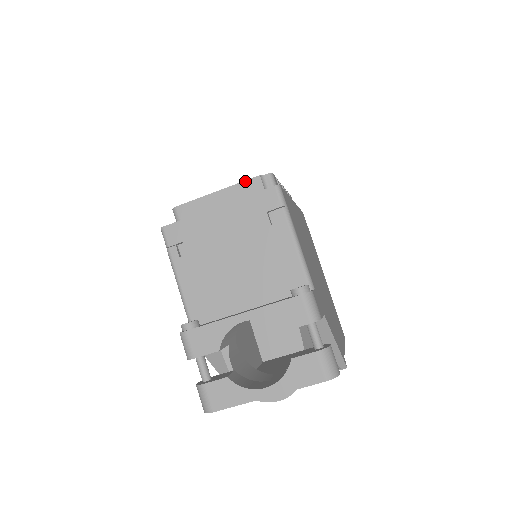
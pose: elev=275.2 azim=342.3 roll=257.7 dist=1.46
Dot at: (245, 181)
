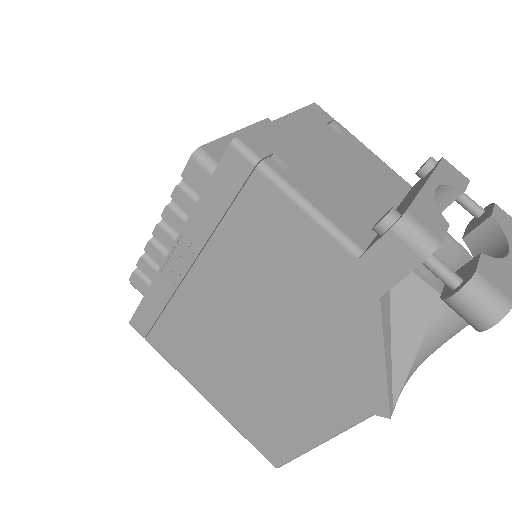
Dot at: (259, 122)
